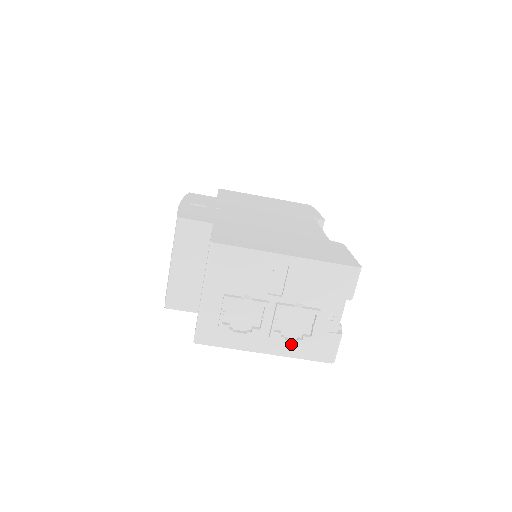
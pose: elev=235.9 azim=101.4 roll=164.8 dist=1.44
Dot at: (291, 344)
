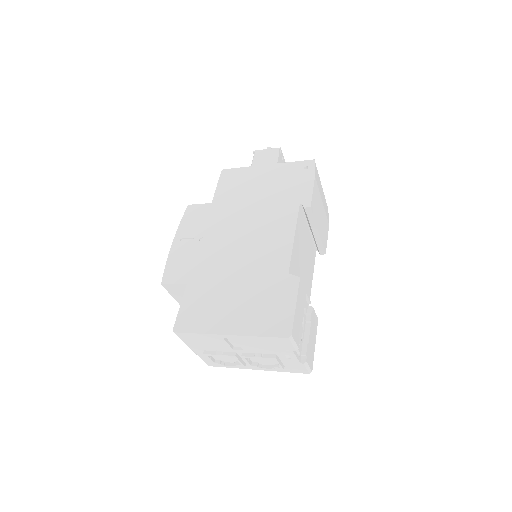
Dot at: occluded
